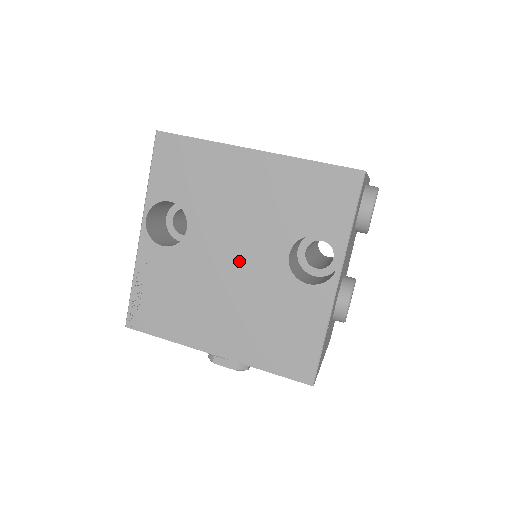
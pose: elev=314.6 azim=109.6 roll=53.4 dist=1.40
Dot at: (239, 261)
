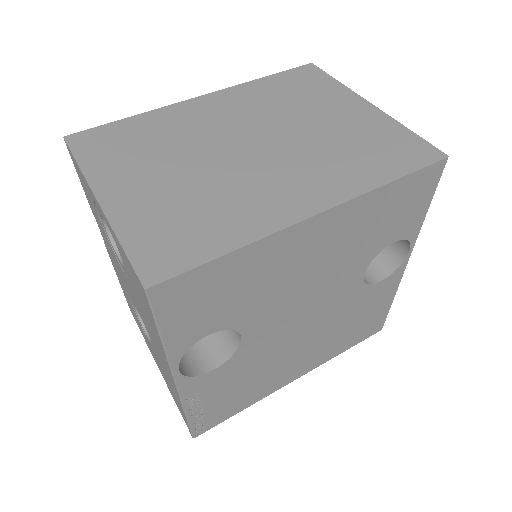
Dot at: (311, 315)
